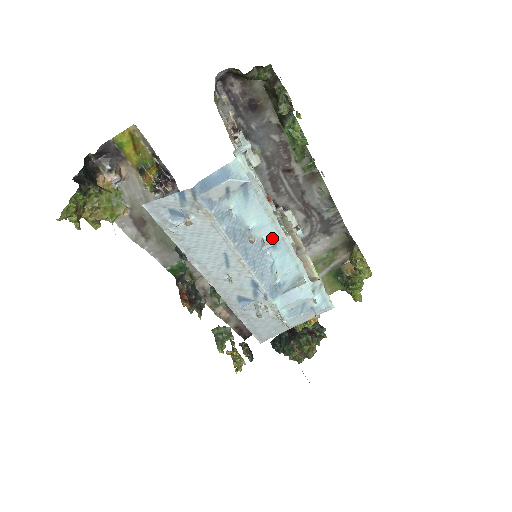
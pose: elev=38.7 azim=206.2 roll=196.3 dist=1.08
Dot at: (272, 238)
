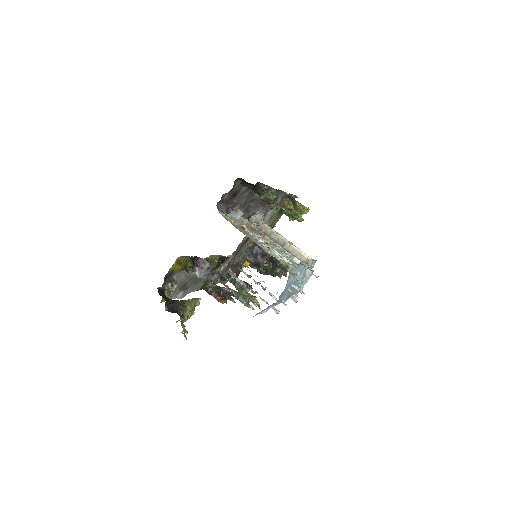
Dot at: (298, 274)
